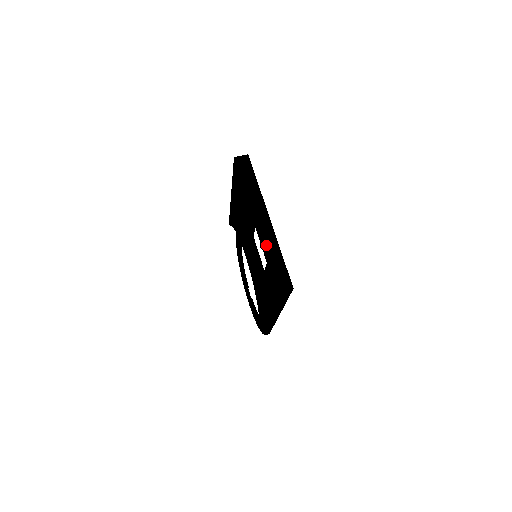
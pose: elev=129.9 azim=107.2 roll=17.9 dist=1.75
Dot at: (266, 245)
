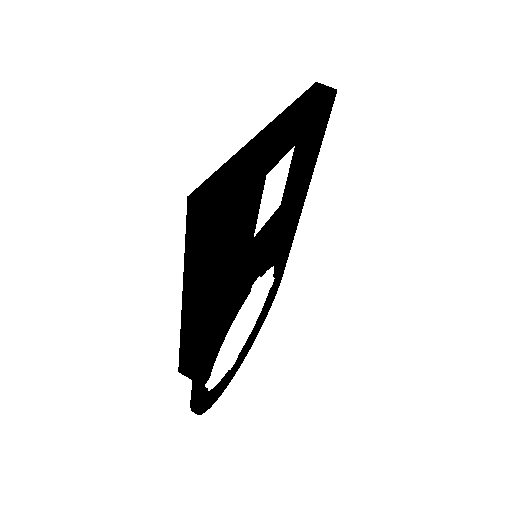
Dot at: (247, 151)
